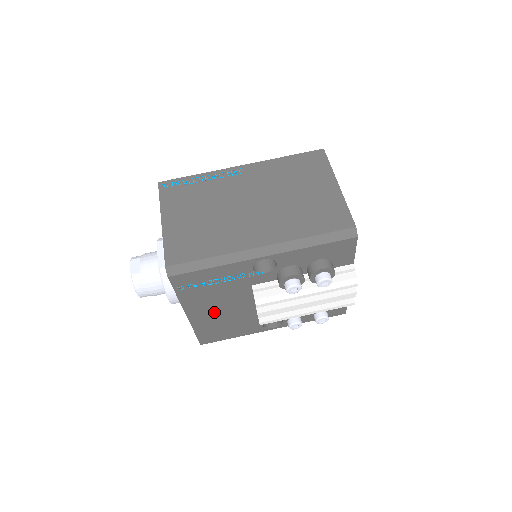
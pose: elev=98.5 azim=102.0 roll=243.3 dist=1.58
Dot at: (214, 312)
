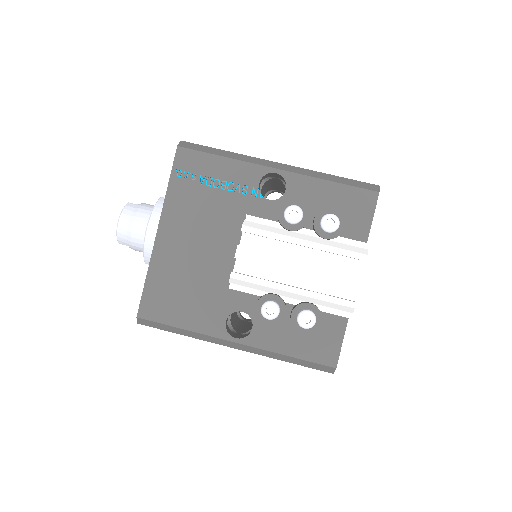
Dot at: (187, 246)
